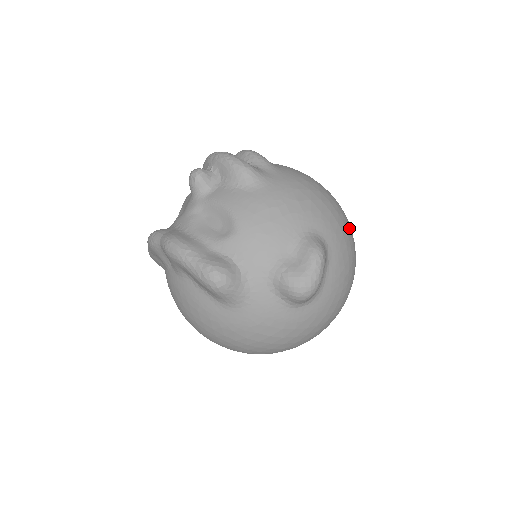
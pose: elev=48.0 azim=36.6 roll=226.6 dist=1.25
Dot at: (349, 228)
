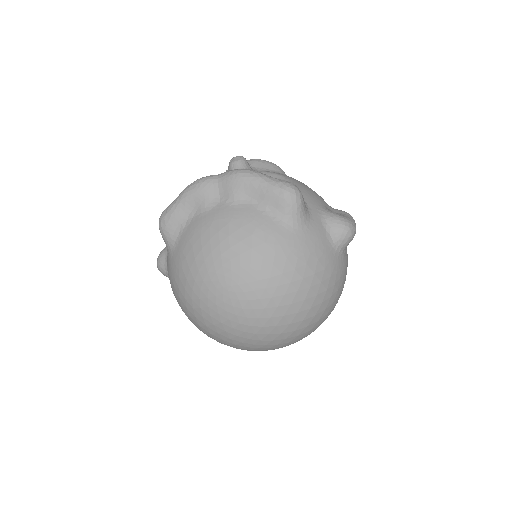
Dot at: occluded
